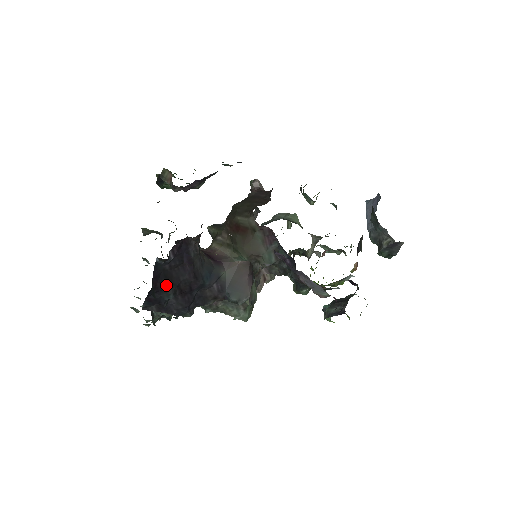
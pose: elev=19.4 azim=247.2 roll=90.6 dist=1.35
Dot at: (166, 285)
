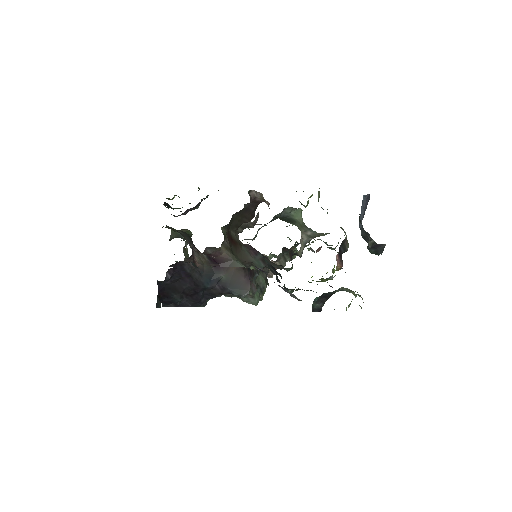
Dot at: (172, 293)
